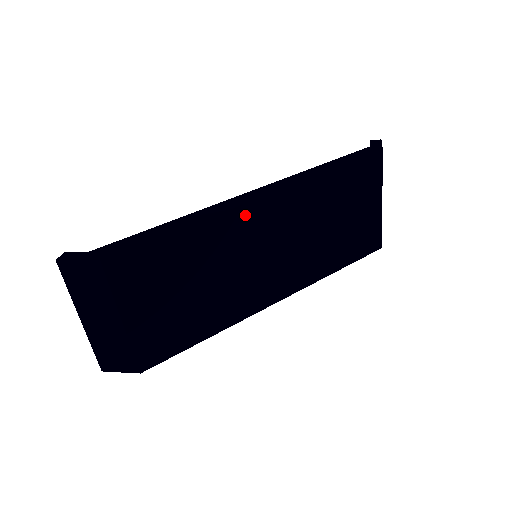
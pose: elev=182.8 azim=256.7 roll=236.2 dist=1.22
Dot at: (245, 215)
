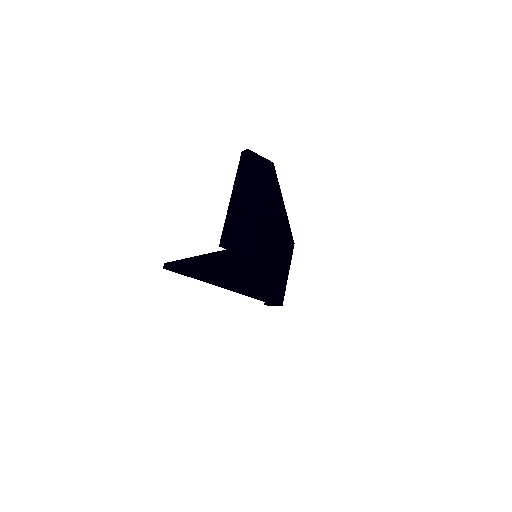
Dot at: (283, 212)
